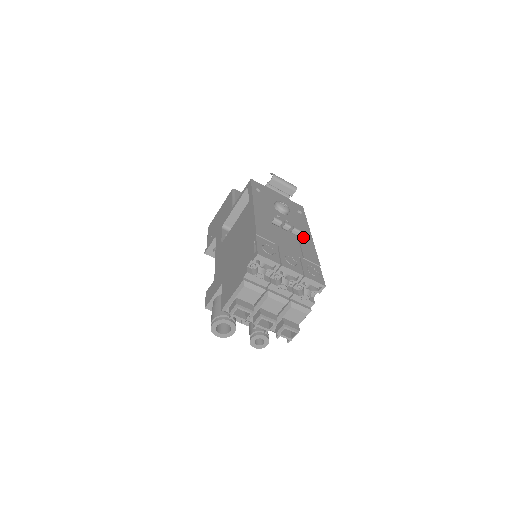
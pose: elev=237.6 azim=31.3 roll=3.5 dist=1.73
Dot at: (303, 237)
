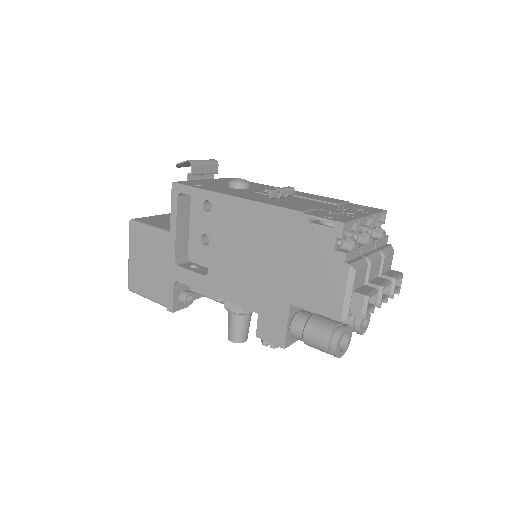
Dot at: (295, 193)
